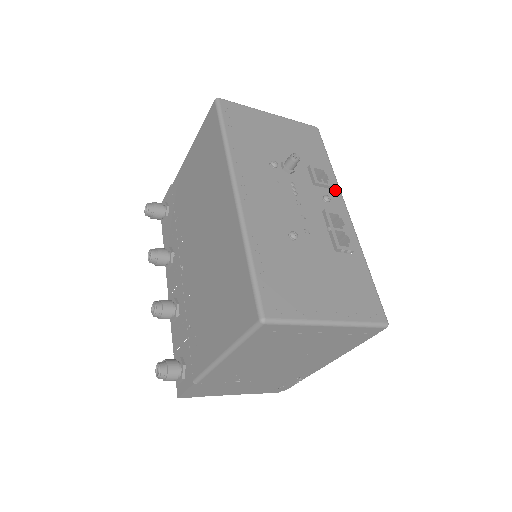
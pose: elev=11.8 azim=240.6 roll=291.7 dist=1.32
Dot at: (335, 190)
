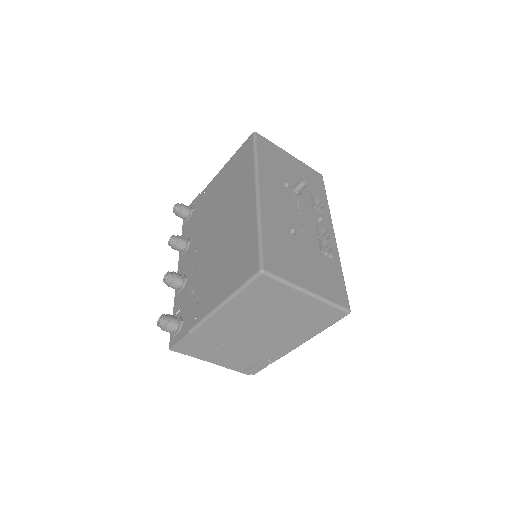
Dot at: (327, 217)
